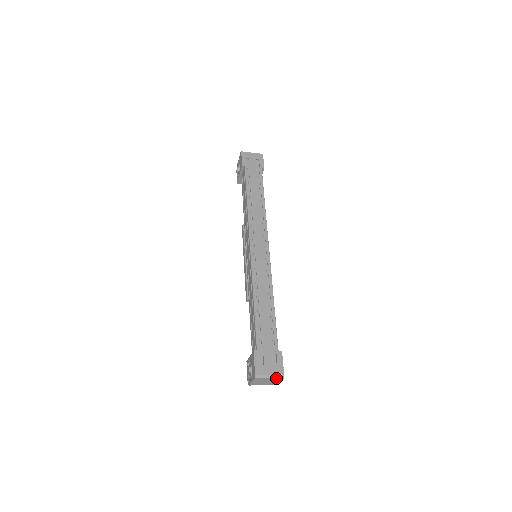
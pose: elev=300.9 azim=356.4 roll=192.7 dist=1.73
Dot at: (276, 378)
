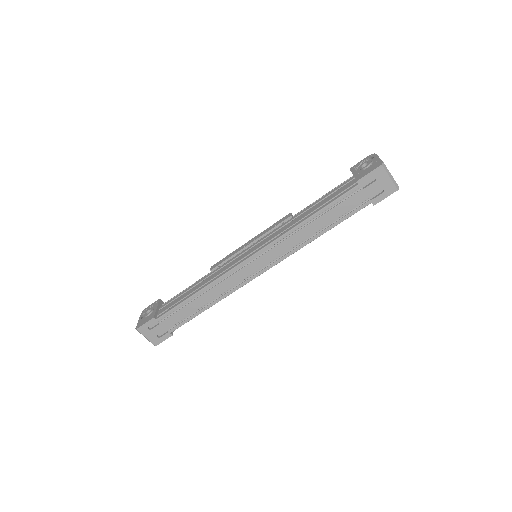
Dot at: (150, 341)
